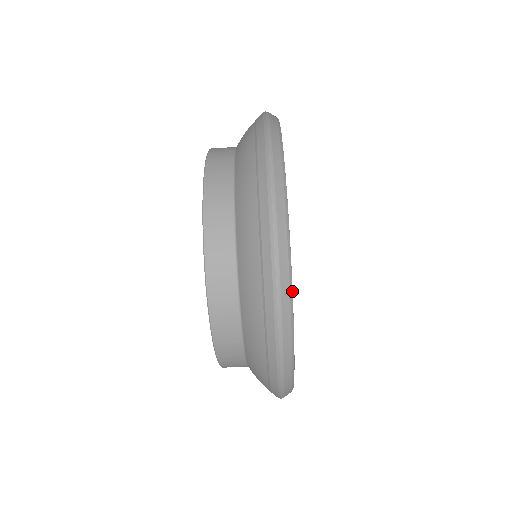
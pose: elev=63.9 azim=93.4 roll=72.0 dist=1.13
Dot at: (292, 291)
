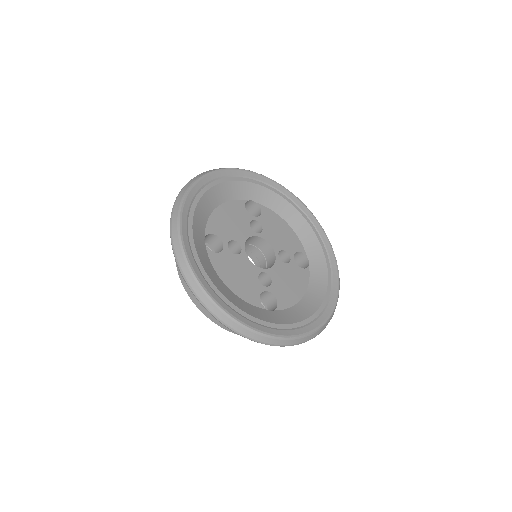
Dot at: (219, 307)
